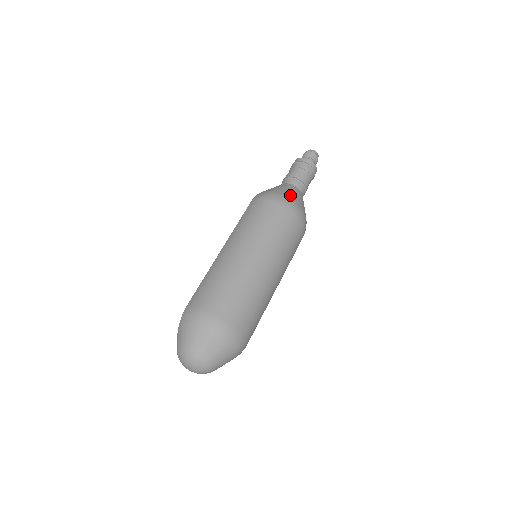
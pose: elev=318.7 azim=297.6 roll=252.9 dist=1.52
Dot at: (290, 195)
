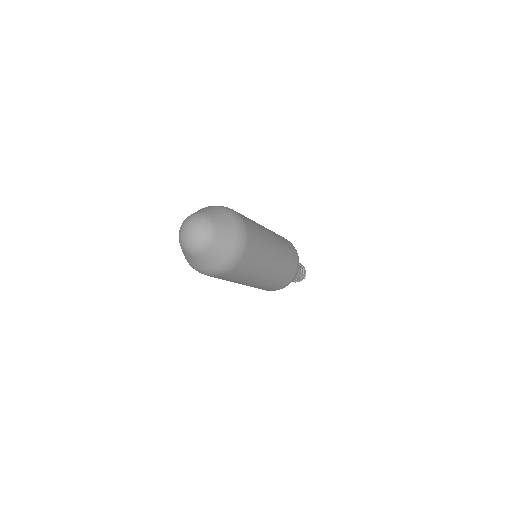
Dot at: occluded
